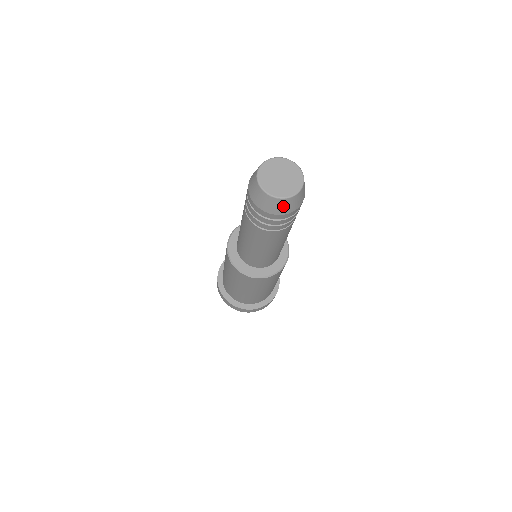
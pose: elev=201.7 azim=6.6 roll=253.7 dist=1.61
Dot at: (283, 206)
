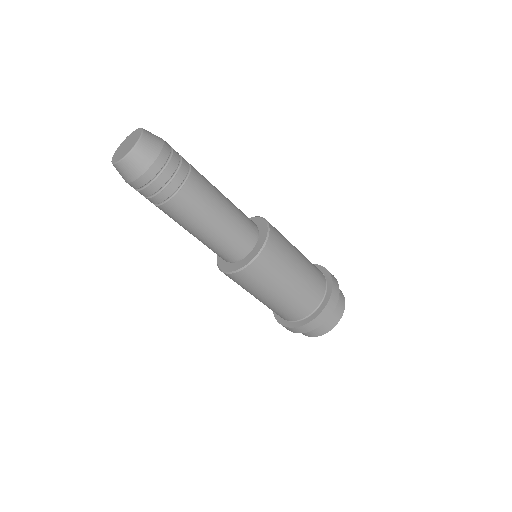
Dot at: (130, 168)
